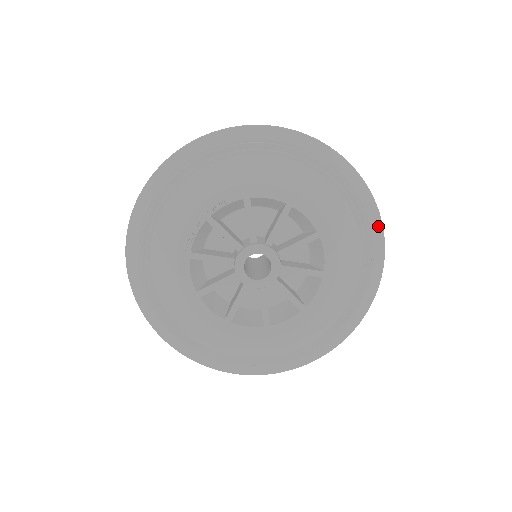
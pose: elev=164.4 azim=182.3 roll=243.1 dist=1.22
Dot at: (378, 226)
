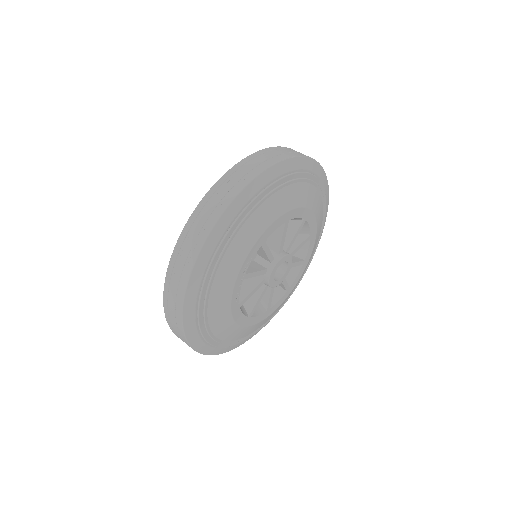
Dot at: (325, 177)
